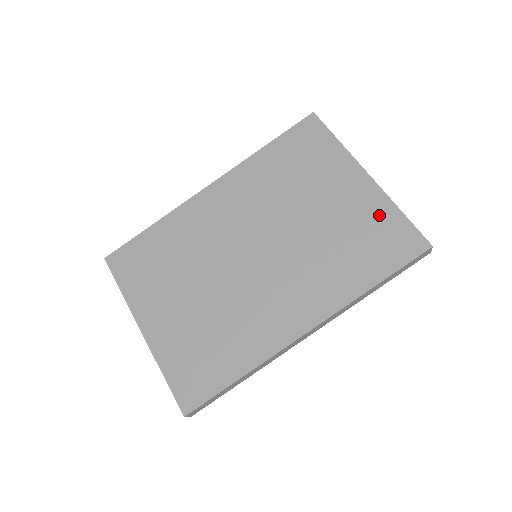
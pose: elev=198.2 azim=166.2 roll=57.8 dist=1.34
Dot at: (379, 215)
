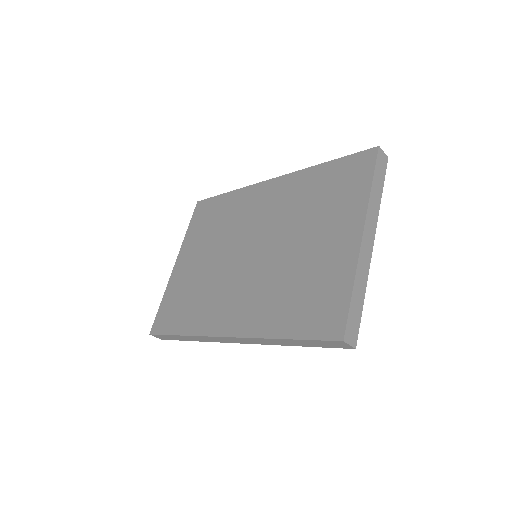
Dot at: (336, 280)
